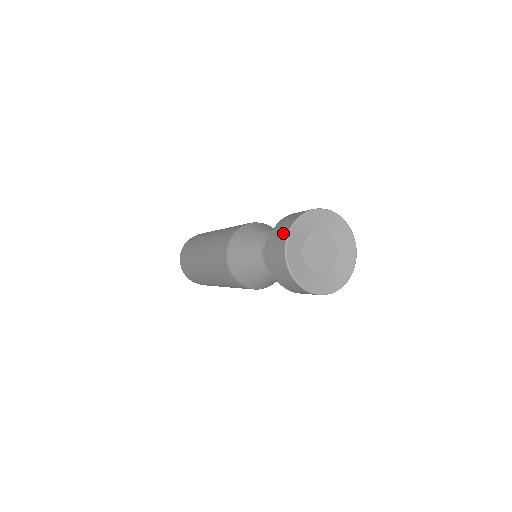
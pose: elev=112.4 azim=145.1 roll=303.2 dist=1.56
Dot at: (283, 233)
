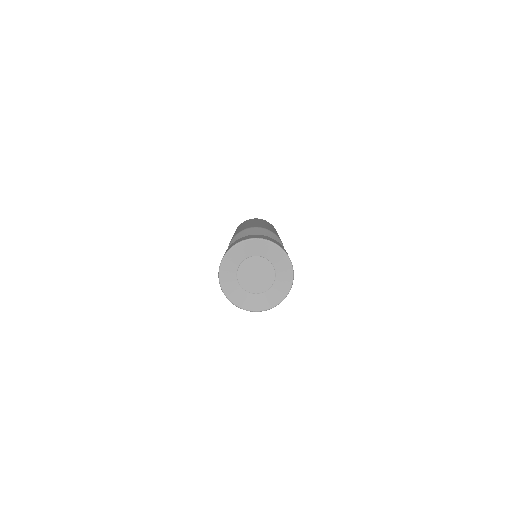
Dot at: (246, 238)
